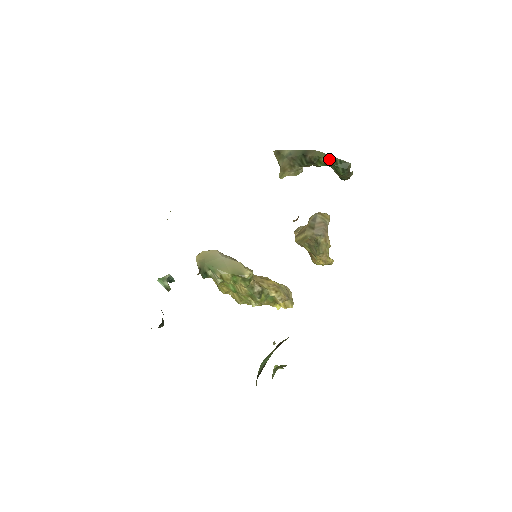
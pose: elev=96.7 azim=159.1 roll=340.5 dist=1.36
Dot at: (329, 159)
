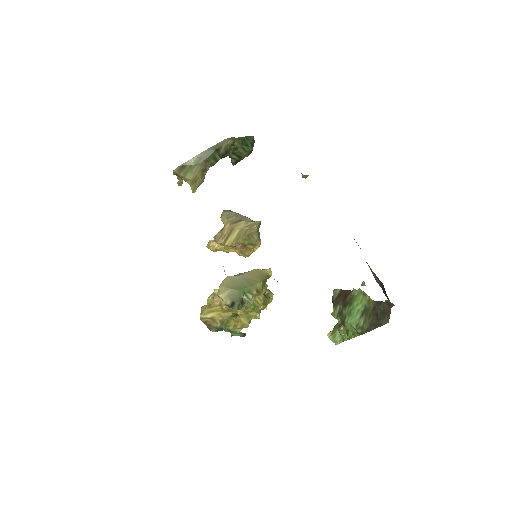
Dot at: (240, 140)
